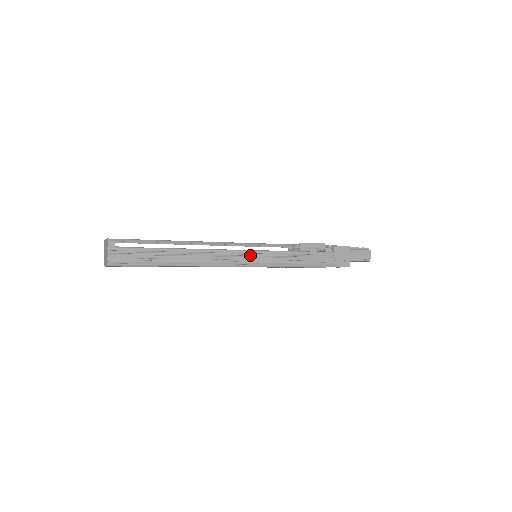
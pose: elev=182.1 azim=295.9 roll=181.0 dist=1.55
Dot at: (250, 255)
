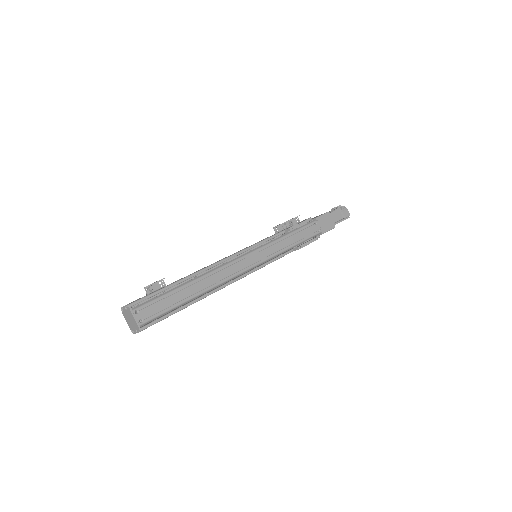
Dot at: (252, 272)
